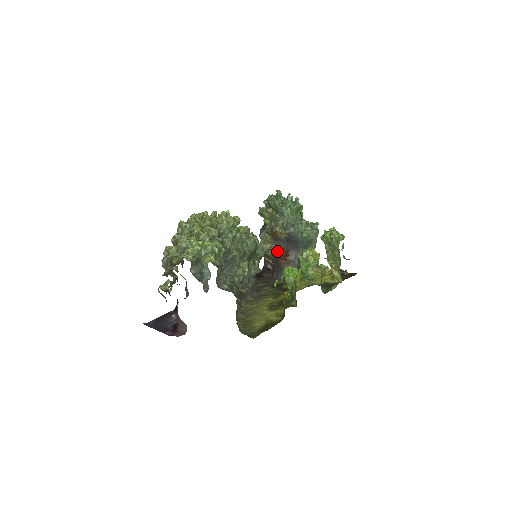
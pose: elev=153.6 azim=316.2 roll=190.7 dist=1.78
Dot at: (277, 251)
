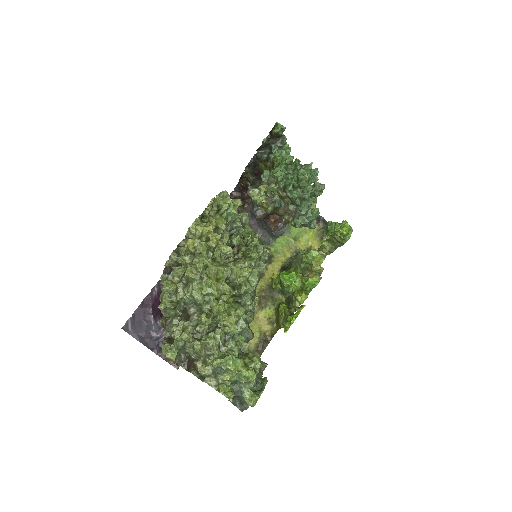
Dot at: (269, 214)
